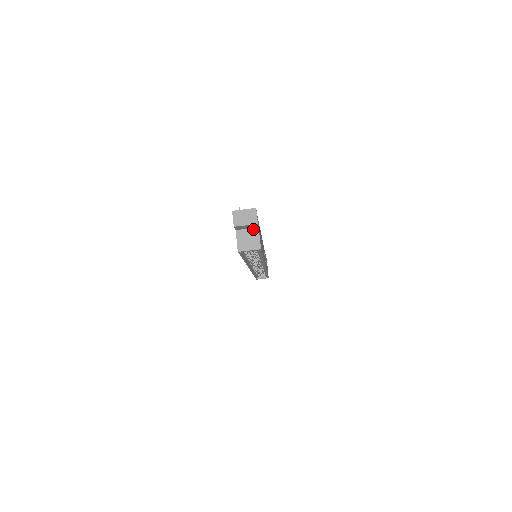
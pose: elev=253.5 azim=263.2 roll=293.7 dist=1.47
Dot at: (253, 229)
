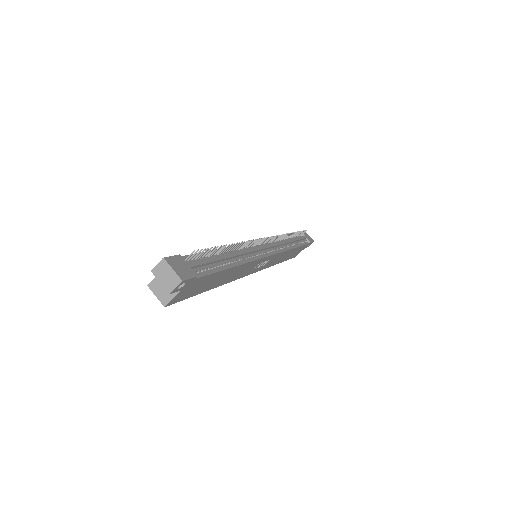
Dot at: occluded
